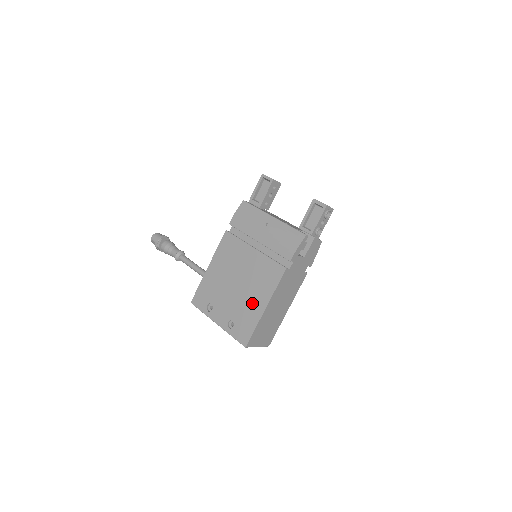
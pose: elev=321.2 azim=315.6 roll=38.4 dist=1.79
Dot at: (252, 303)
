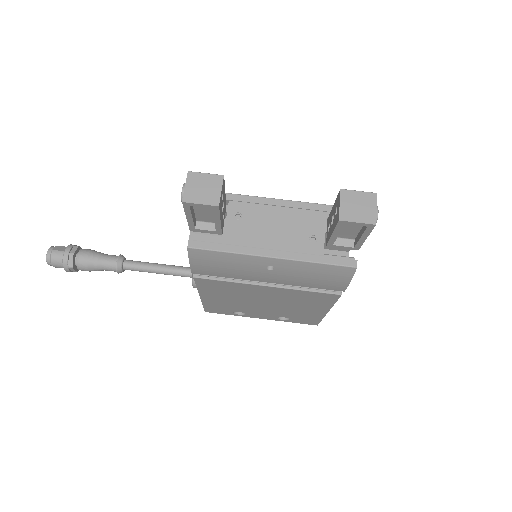
Dot at: (303, 311)
